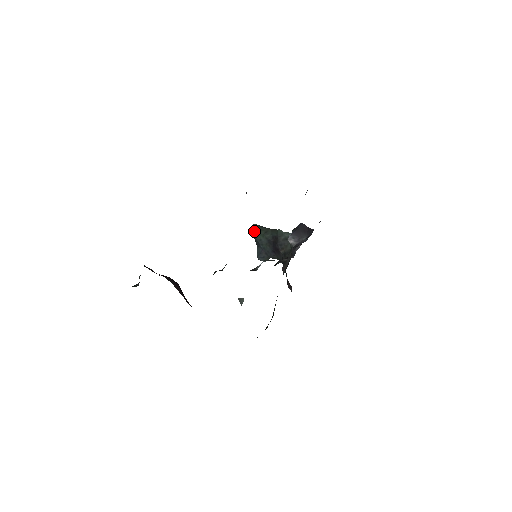
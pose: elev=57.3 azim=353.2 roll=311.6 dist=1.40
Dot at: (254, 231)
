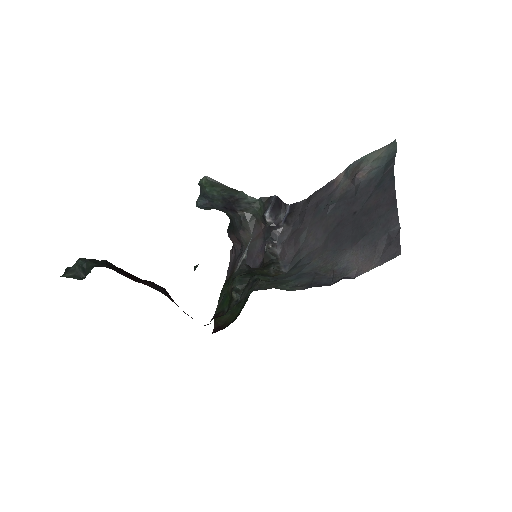
Dot at: (206, 184)
